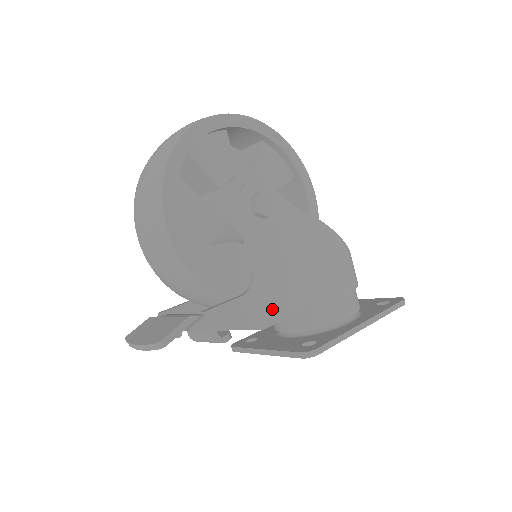
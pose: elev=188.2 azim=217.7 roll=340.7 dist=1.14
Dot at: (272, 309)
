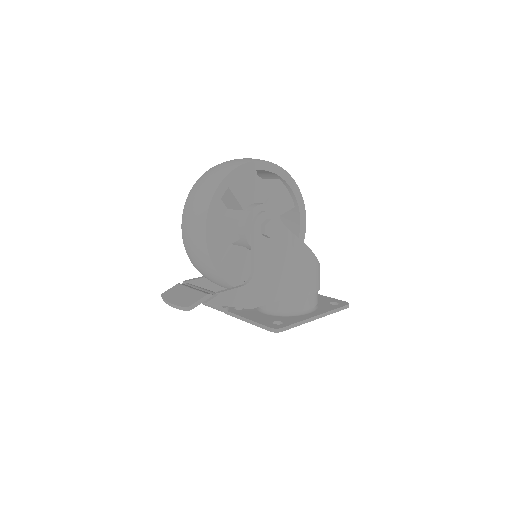
Dot at: (259, 297)
